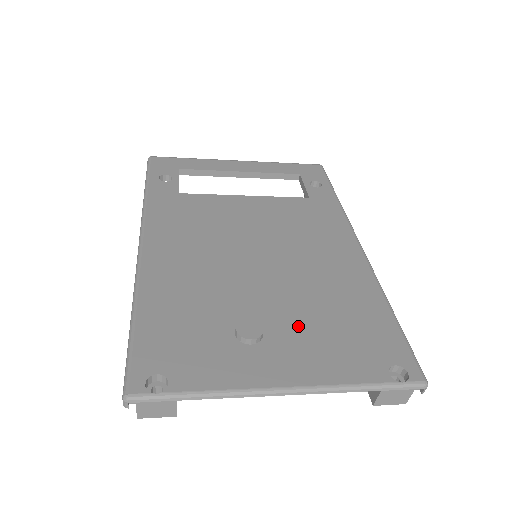
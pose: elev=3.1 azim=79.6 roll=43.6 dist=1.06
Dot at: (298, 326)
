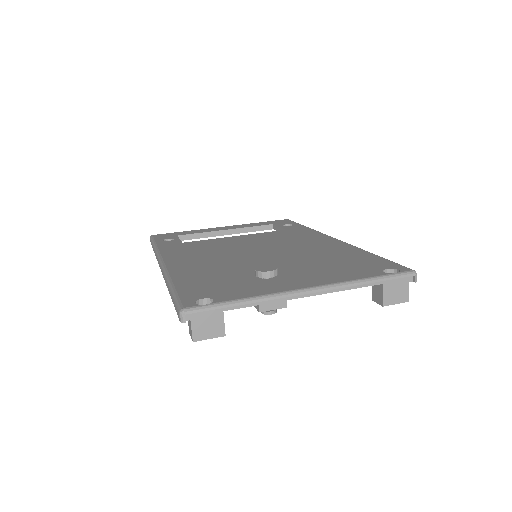
Dot at: (304, 268)
